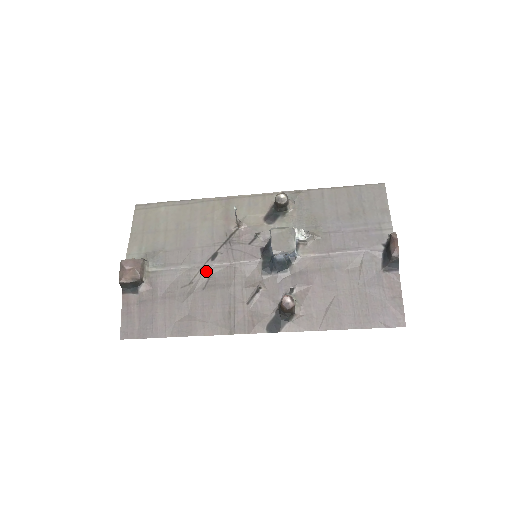
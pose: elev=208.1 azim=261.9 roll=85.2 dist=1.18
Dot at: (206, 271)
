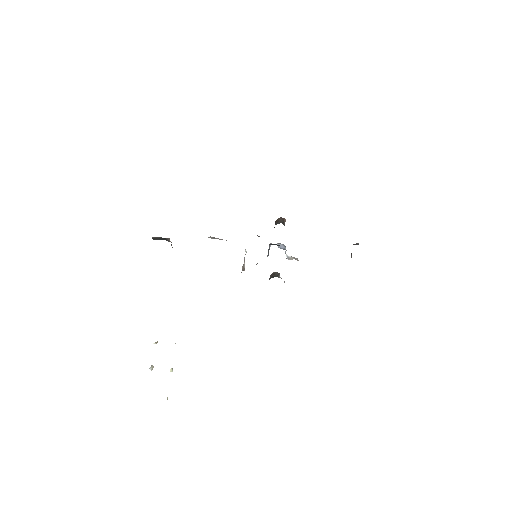
Dot at: occluded
